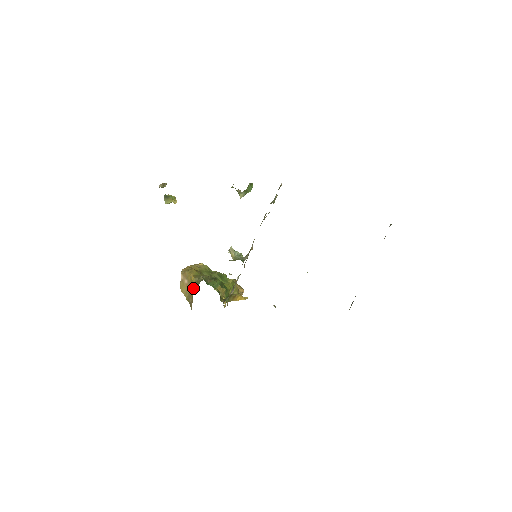
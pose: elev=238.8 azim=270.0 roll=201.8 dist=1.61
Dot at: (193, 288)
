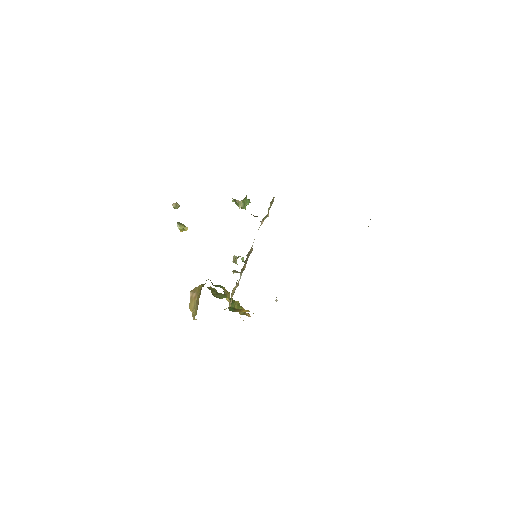
Dot at: (200, 290)
